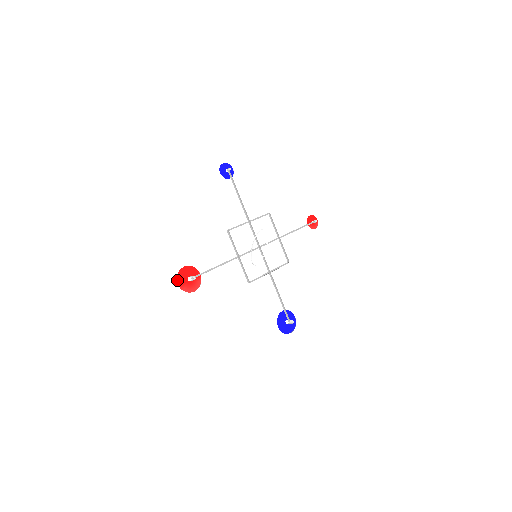
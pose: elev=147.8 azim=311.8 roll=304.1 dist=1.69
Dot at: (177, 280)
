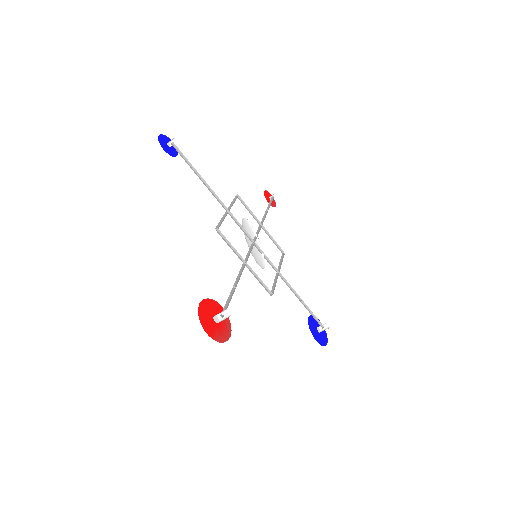
Dot at: (204, 329)
